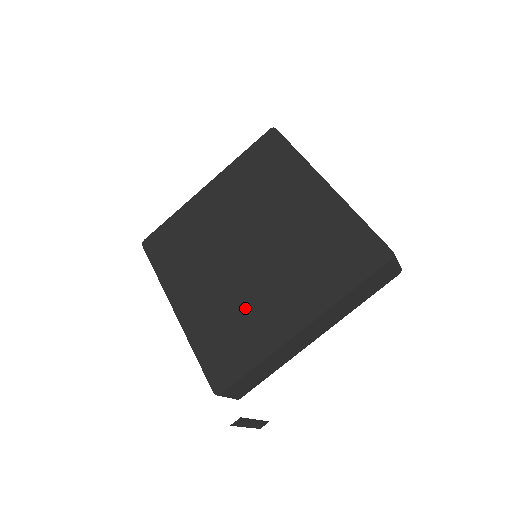
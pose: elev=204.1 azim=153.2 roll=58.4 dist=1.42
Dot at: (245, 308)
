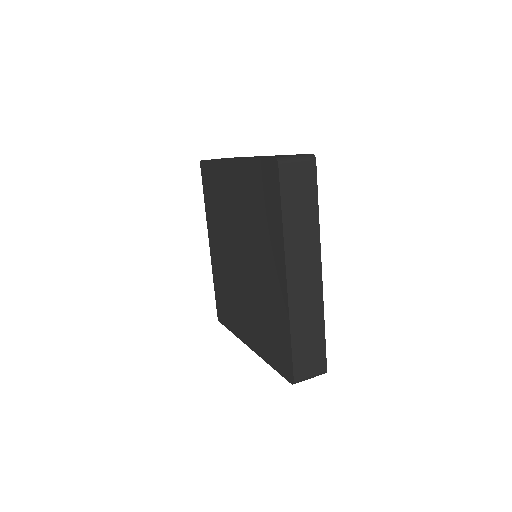
Dot at: (233, 296)
